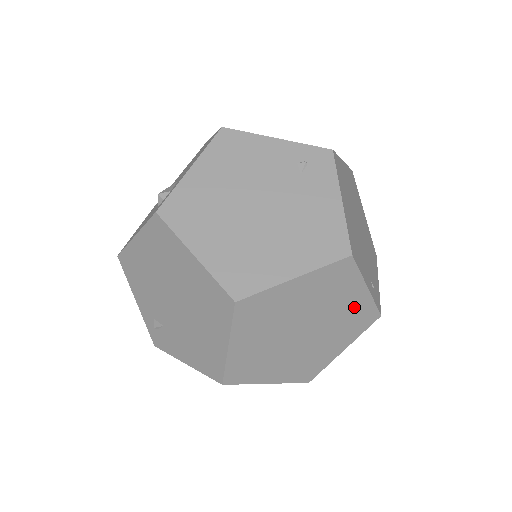
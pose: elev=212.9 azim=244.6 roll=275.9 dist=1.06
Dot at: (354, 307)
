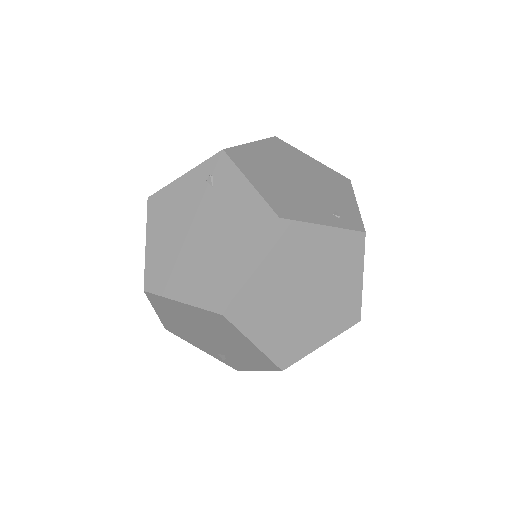
Dot at: (330, 246)
